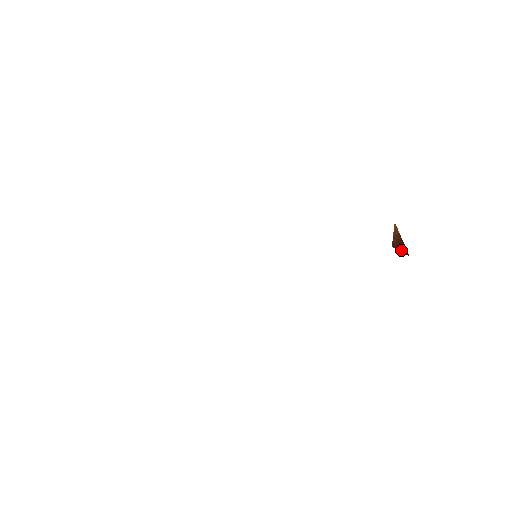
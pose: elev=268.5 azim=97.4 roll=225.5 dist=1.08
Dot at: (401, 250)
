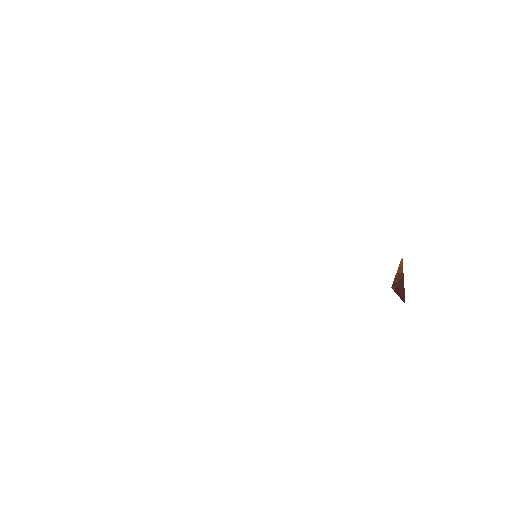
Dot at: (399, 294)
